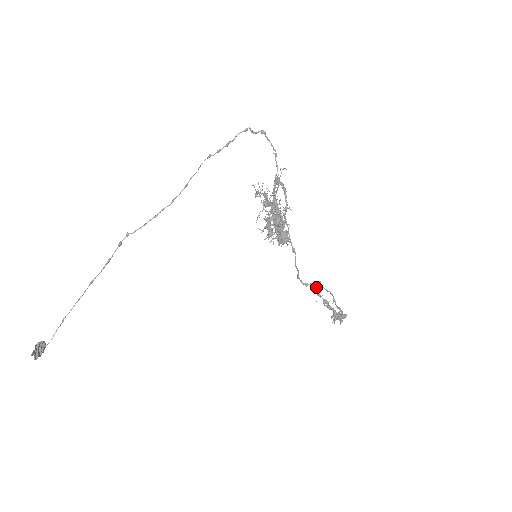
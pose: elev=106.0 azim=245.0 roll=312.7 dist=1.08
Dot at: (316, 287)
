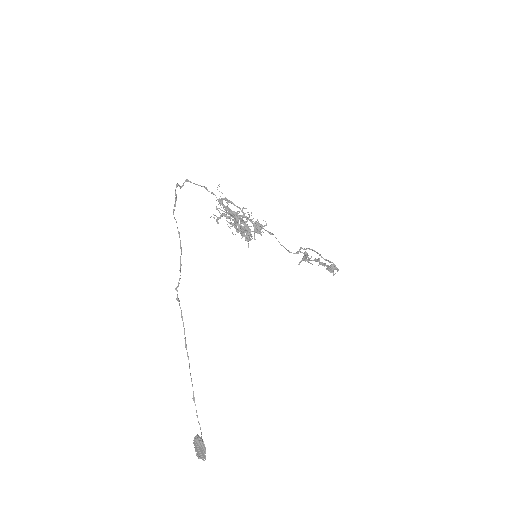
Dot at: (303, 259)
